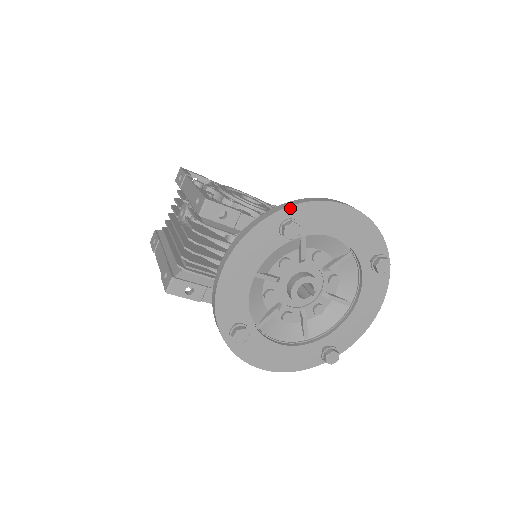
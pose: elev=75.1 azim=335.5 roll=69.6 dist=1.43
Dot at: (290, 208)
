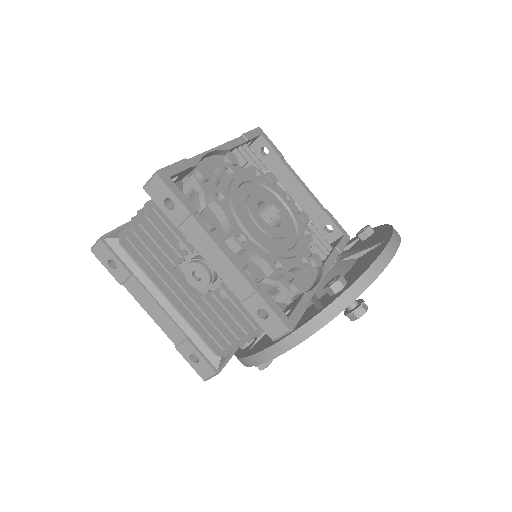
Dot at: (362, 292)
